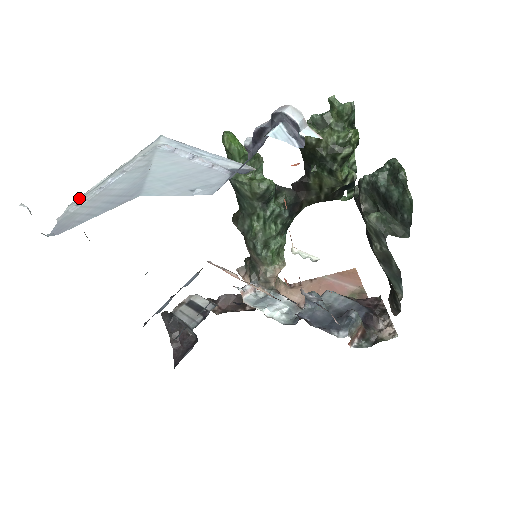
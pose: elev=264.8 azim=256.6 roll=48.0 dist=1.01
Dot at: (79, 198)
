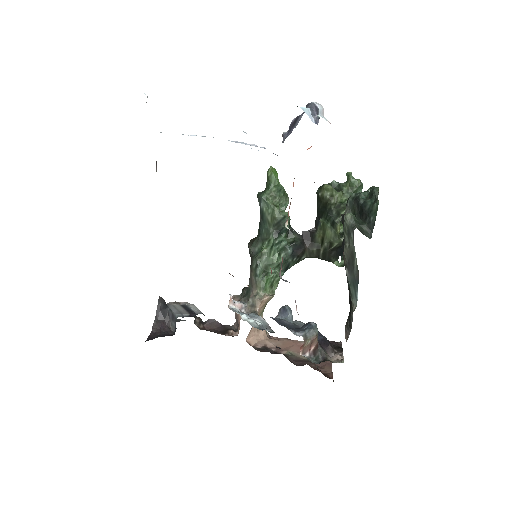
Dot at: occluded
